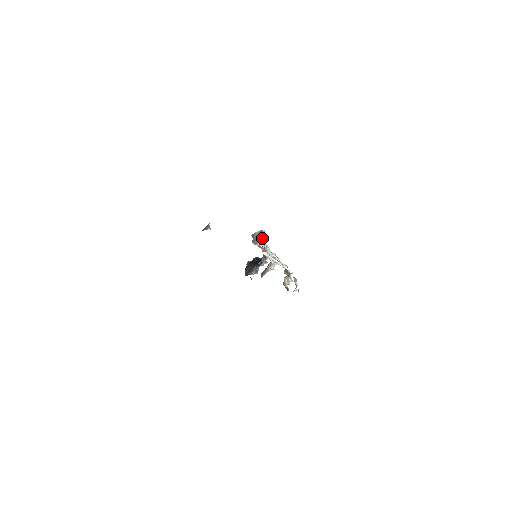
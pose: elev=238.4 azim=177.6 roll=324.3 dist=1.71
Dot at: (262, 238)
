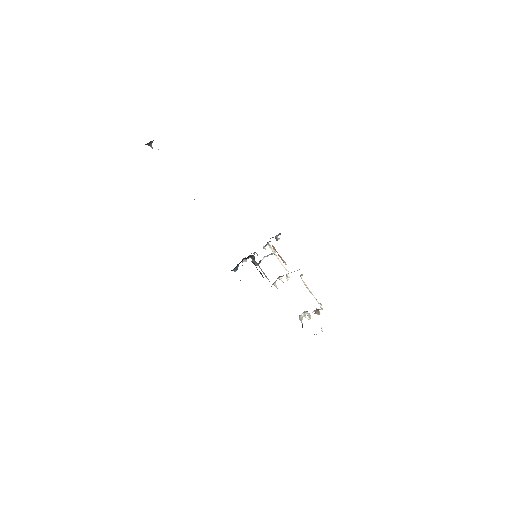
Dot at: occluded
